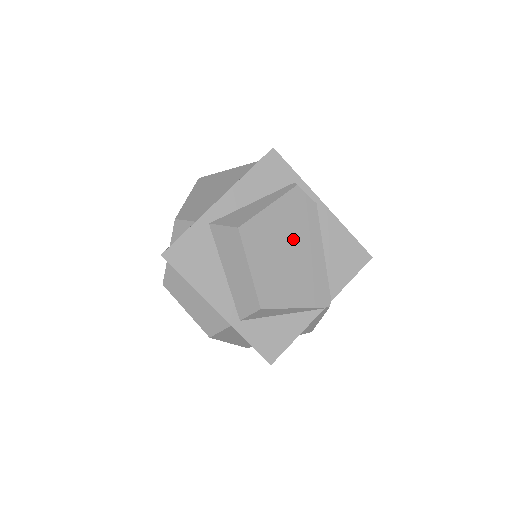
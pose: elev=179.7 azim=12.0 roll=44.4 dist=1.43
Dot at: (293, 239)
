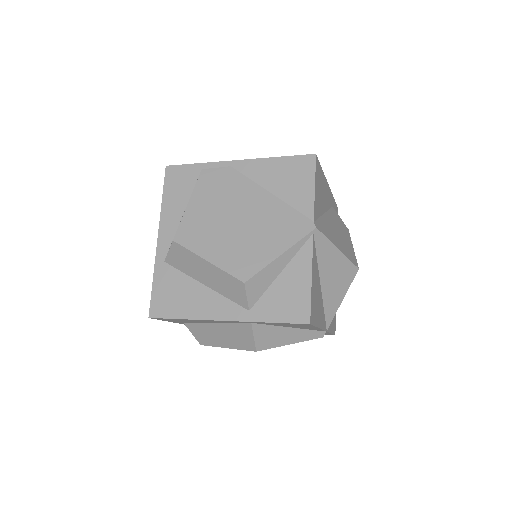
Dot at: (231, 208)
